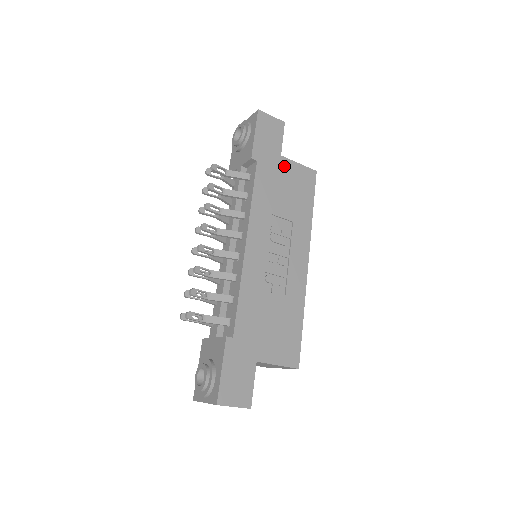
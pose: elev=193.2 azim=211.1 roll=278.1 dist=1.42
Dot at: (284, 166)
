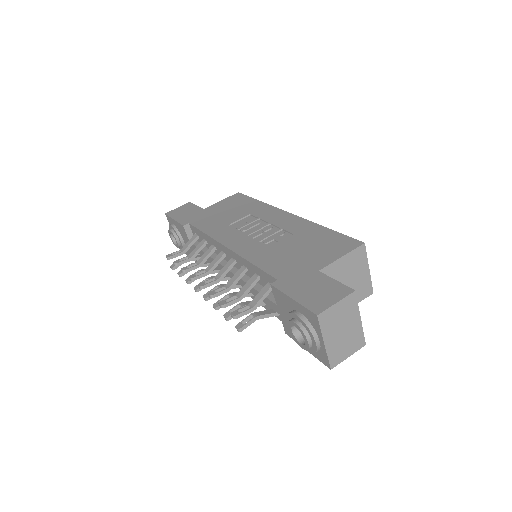
Dot at: (211, 209)
